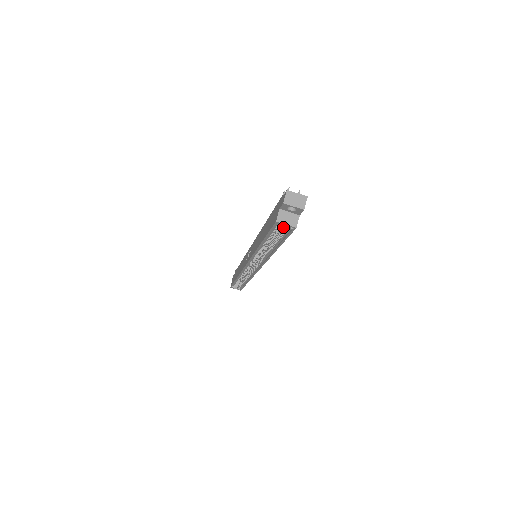
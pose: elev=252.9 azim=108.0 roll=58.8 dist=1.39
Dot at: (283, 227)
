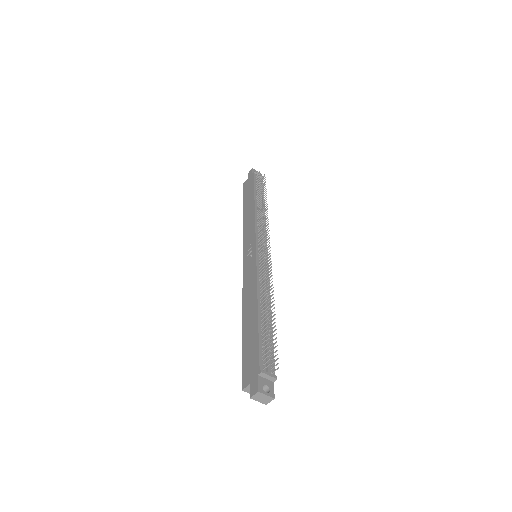
Dot at: occluded
